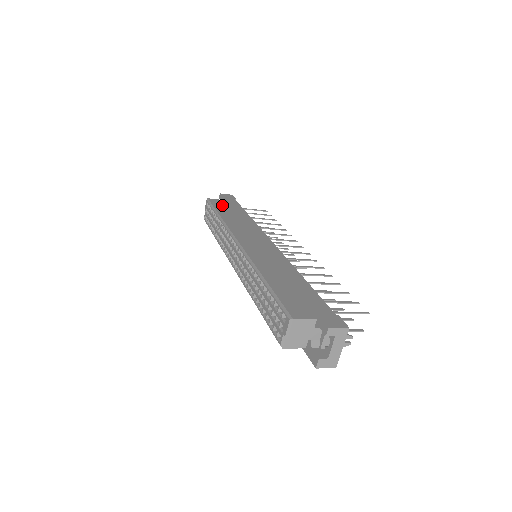
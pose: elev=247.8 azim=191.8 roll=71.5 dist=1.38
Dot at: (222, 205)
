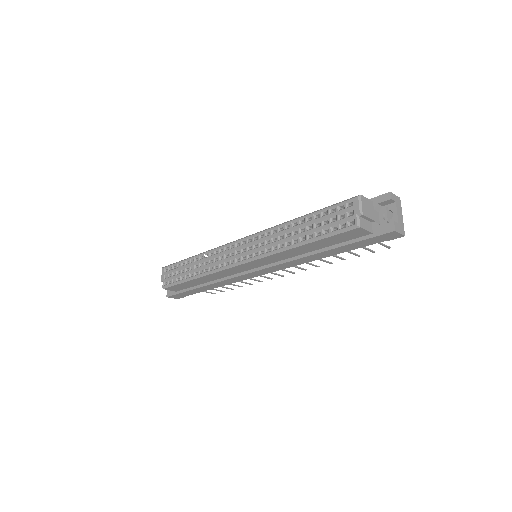
Dot at: occluded
